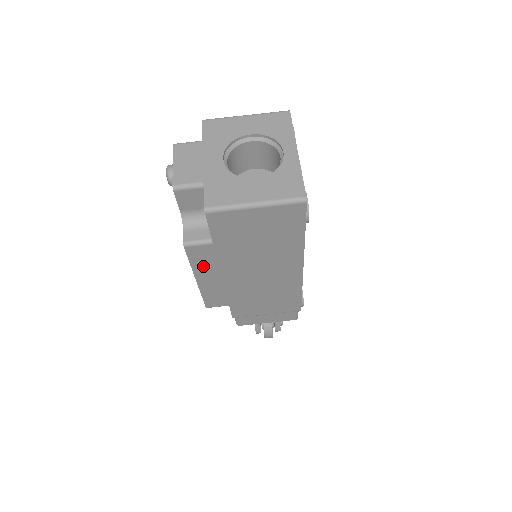
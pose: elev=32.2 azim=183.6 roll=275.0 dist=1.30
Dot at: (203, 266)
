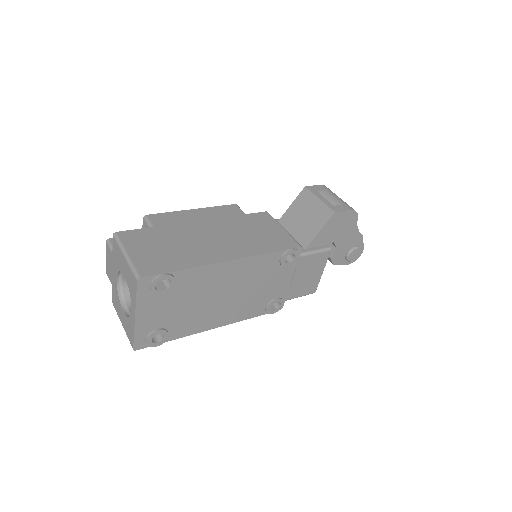
Dot at: occluded
